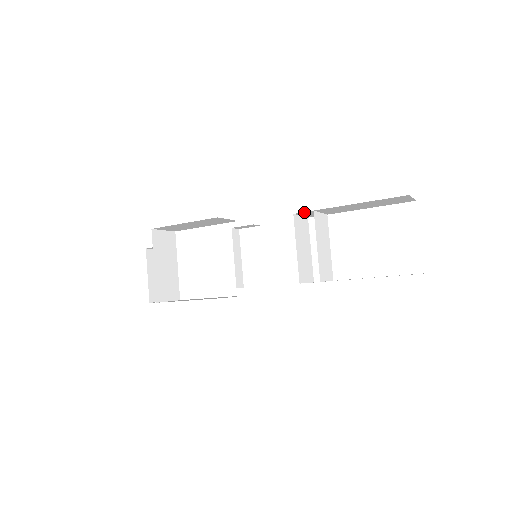
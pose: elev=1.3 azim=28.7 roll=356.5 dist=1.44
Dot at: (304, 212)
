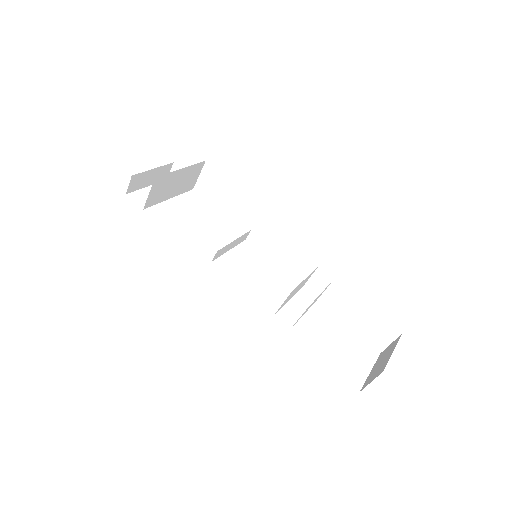
Dot at: (327, 272)
